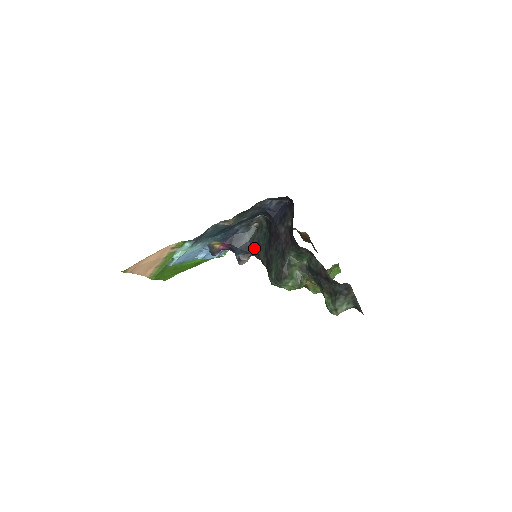
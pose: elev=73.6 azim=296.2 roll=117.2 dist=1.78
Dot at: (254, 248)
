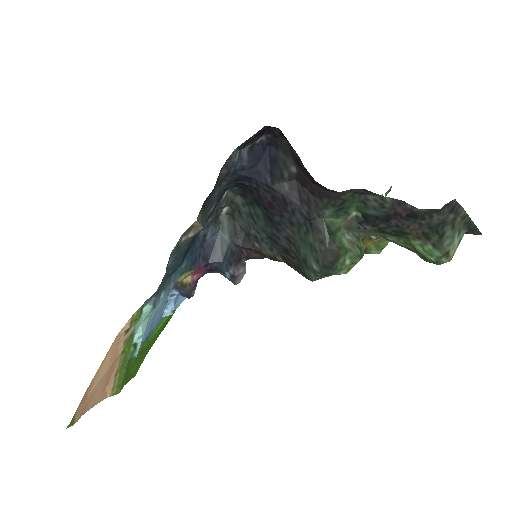
Dot at: (245, 246)
